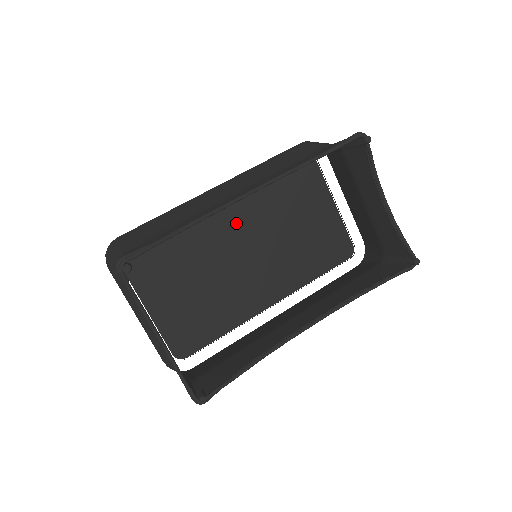
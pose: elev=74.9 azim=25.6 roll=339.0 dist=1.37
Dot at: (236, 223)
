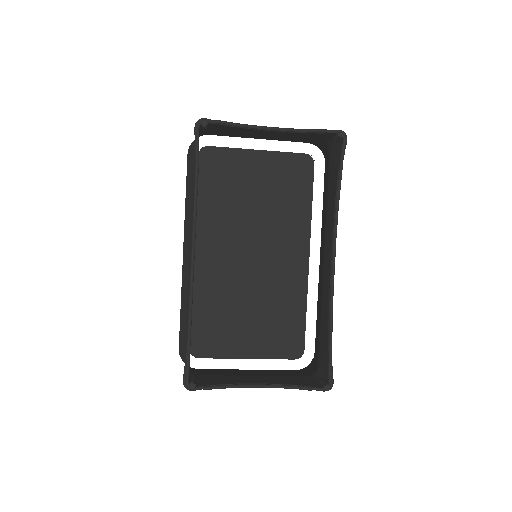
Dot at: (223, 249)
